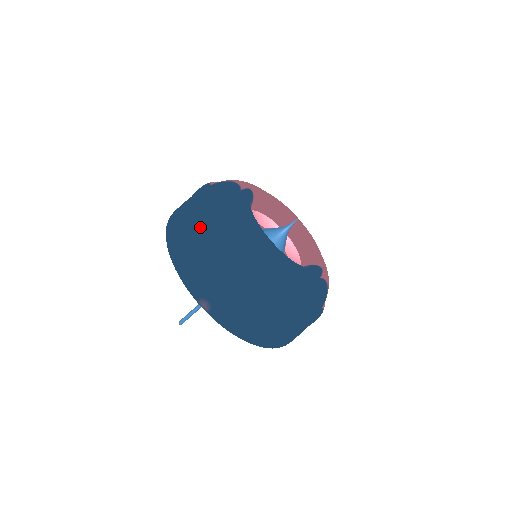
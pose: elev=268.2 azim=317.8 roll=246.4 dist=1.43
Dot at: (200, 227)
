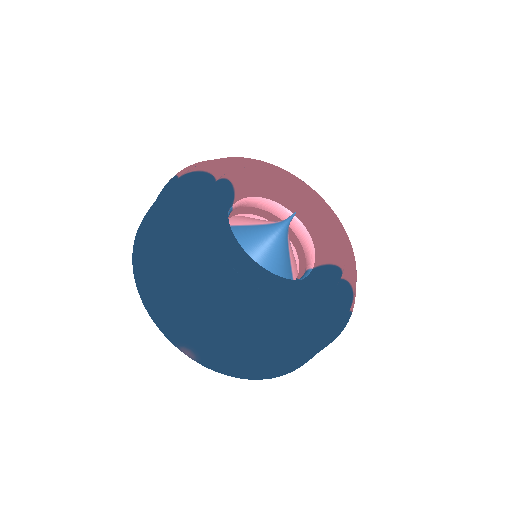
Dot at: (159, 262)
